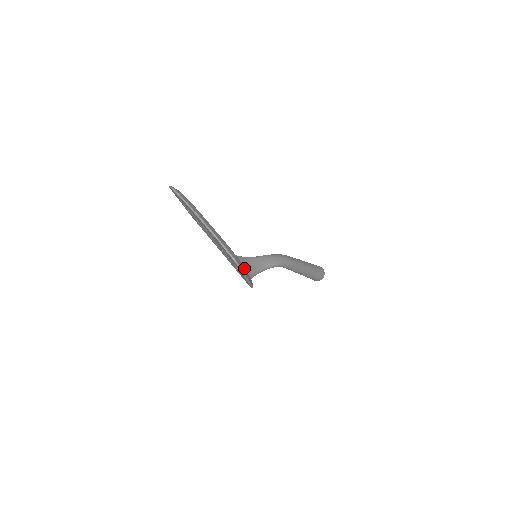
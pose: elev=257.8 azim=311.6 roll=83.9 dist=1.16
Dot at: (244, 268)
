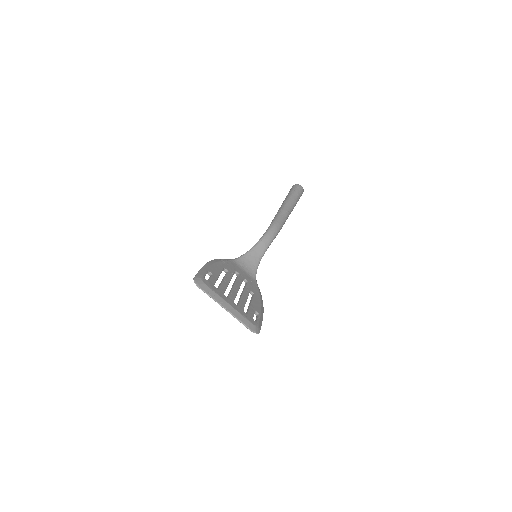
Dot at: (249, 270)
